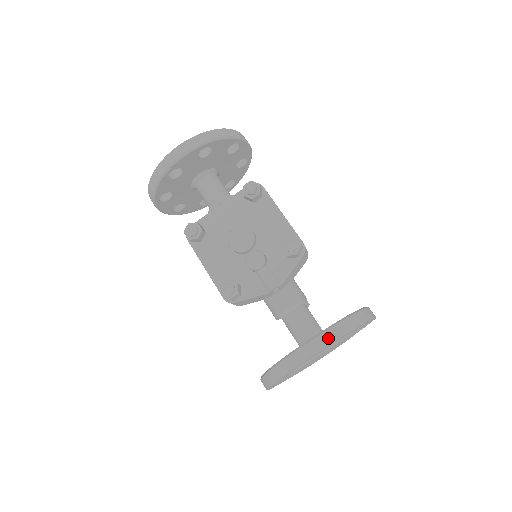
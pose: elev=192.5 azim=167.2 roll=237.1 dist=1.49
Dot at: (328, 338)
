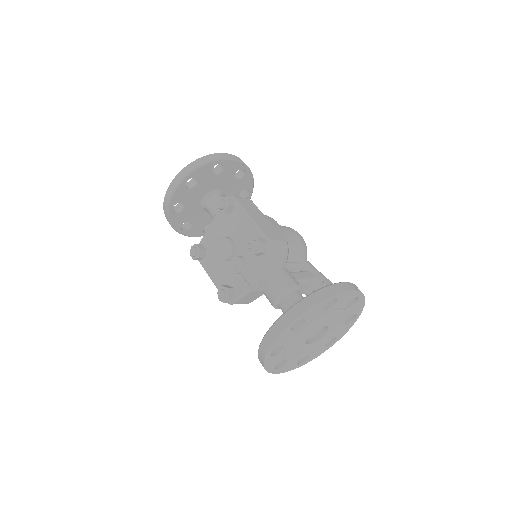
Dot at: (282, 324)
